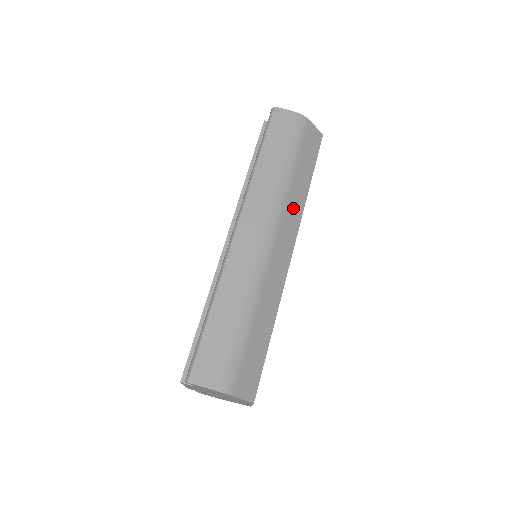
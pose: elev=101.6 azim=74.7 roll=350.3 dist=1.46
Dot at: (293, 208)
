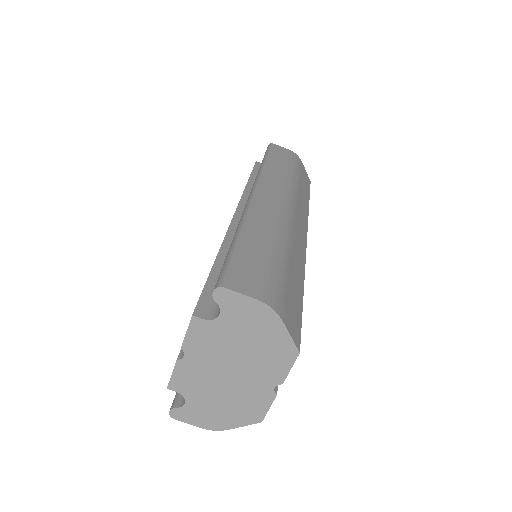
Dot at: (302, 205)
